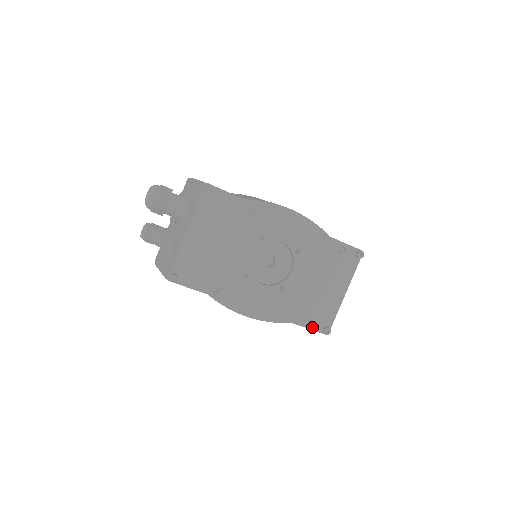
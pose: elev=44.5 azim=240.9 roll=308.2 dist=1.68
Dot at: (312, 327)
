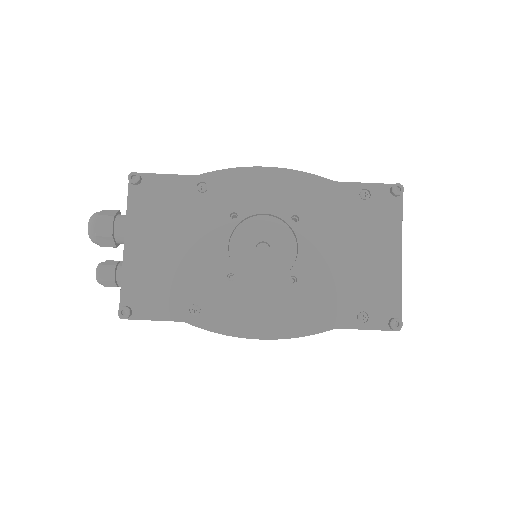
Dot at: (368, 325)
